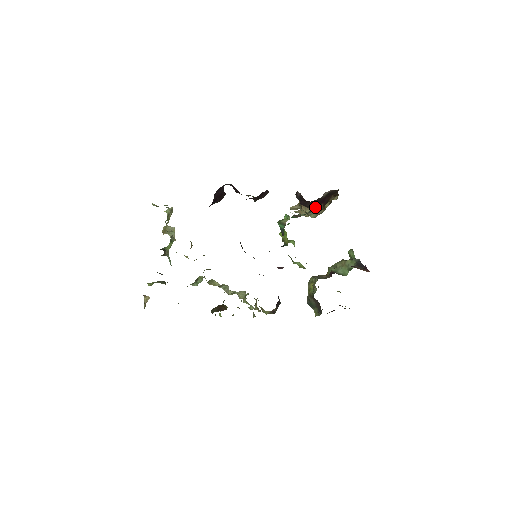
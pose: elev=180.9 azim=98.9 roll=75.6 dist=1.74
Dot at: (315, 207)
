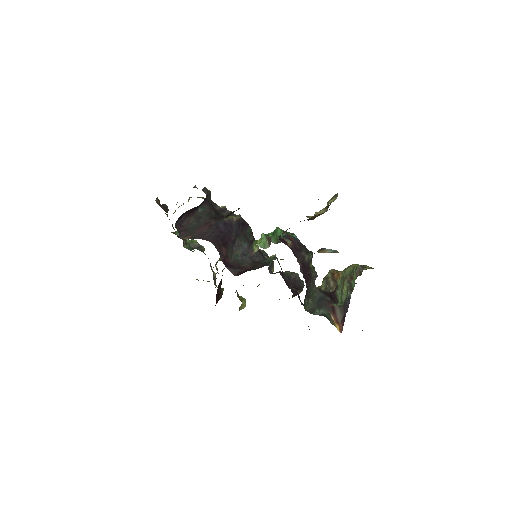
Dot at: occluded
